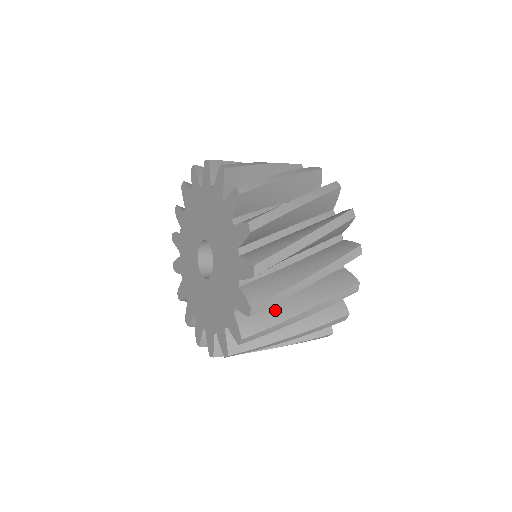
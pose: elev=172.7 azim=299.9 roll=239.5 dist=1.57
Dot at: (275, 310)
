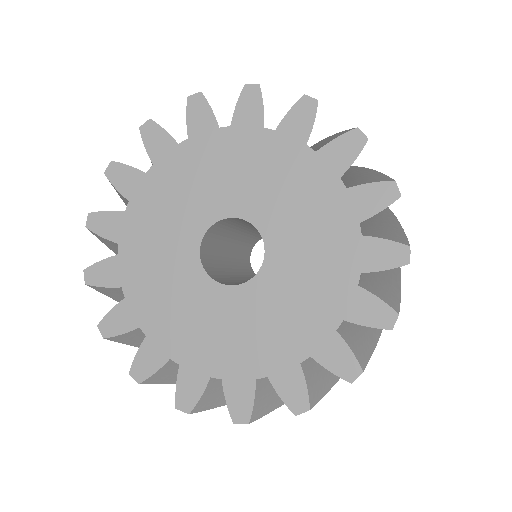
Dot at: (380, 223)
